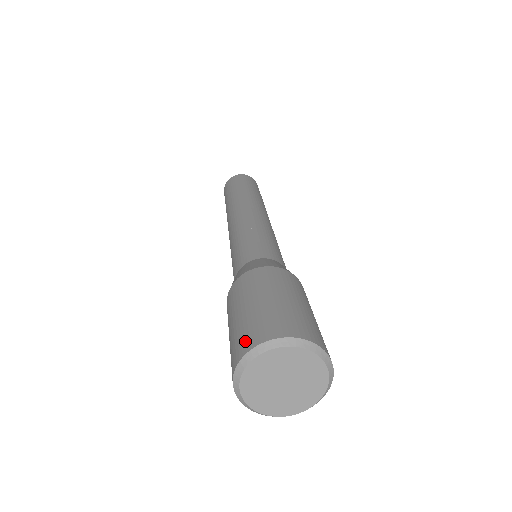
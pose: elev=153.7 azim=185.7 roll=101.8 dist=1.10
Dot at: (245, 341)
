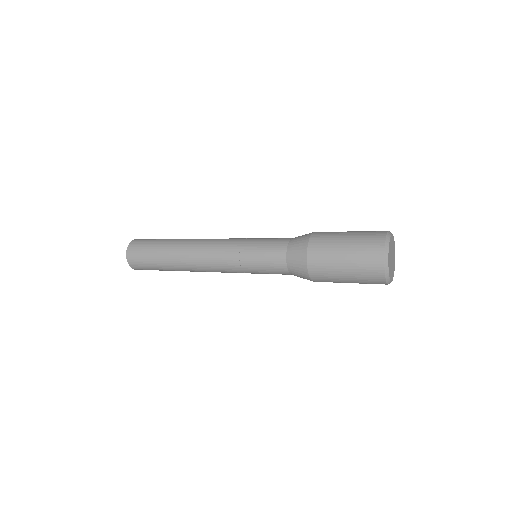
Dot at: (374, 251)
